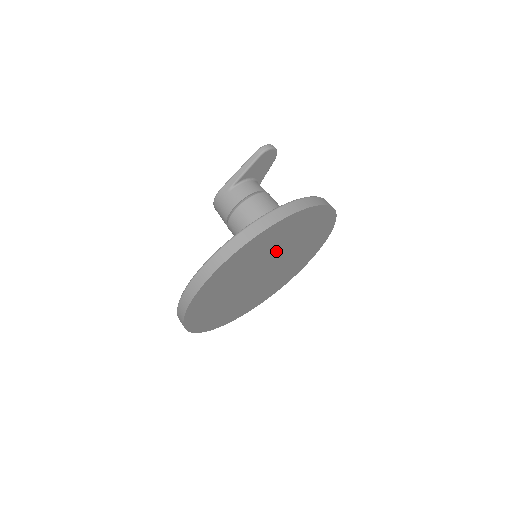
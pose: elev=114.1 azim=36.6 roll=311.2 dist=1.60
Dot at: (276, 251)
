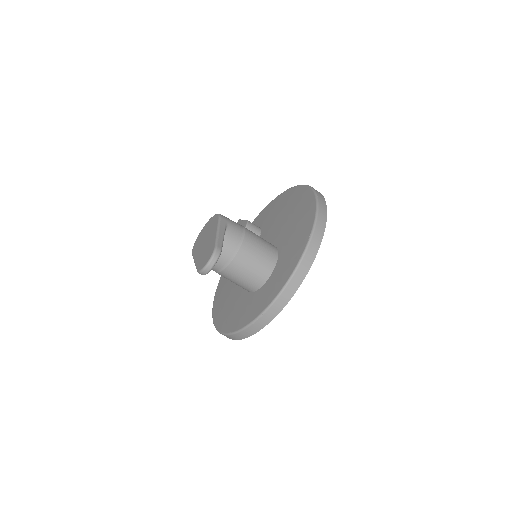
Dot at: occluded
